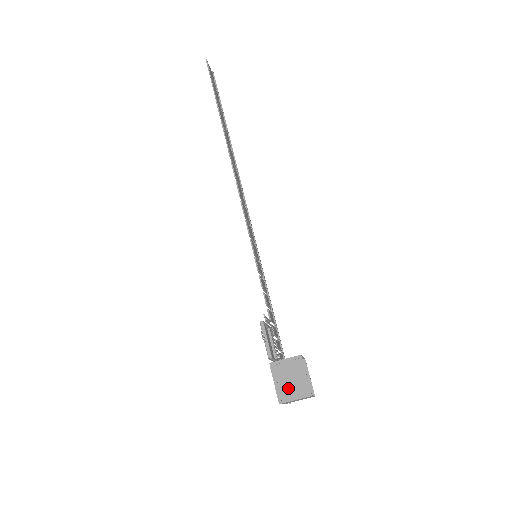
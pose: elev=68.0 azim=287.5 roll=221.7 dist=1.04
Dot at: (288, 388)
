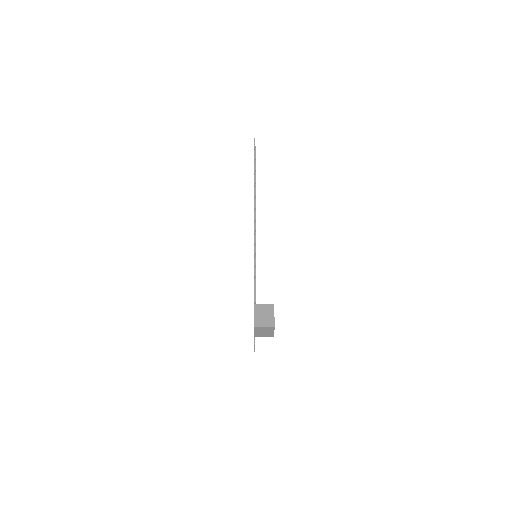
Dot at: (262, 320)
